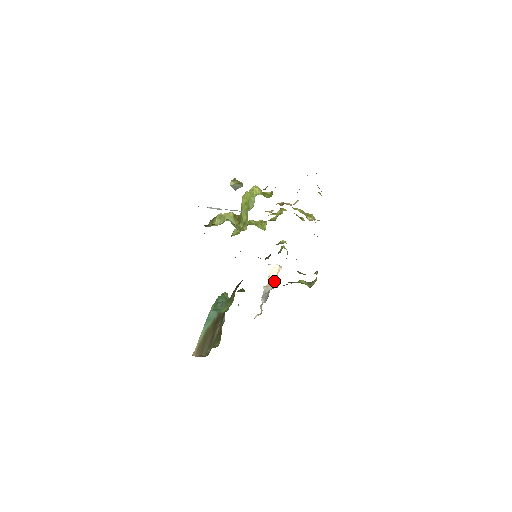
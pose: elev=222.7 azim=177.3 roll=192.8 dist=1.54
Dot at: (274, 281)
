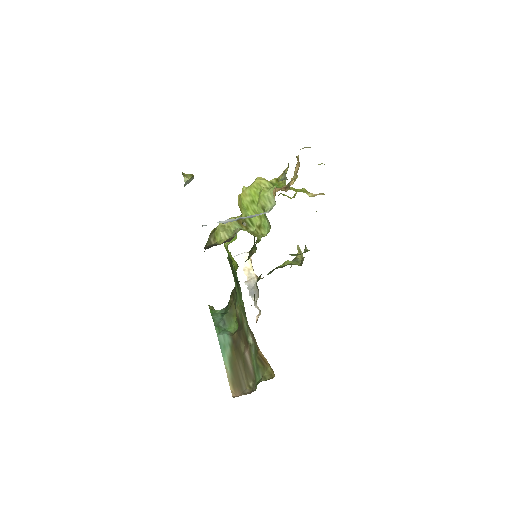
Dot at: (253, 272)
